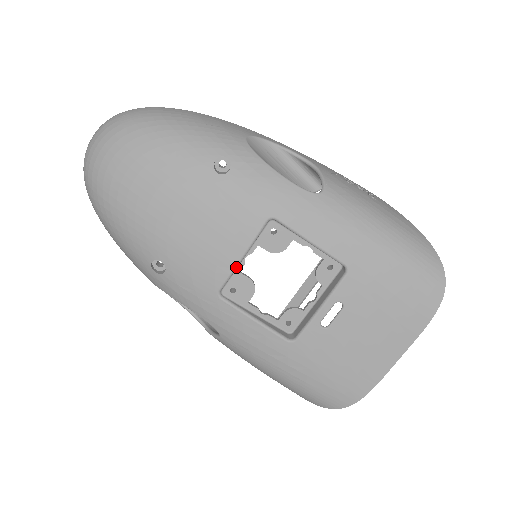
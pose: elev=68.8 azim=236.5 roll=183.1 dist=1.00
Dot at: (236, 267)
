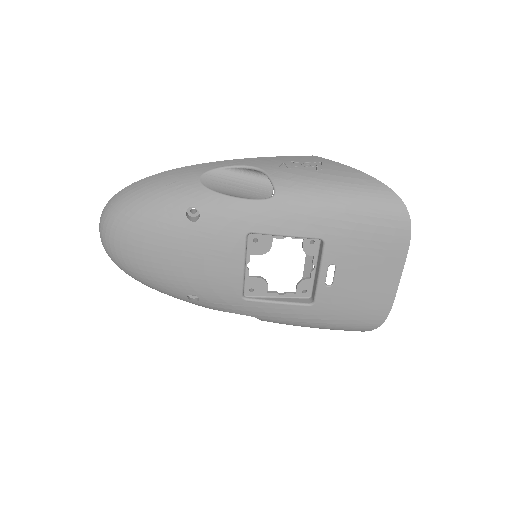
Dot at: (243, 277)
